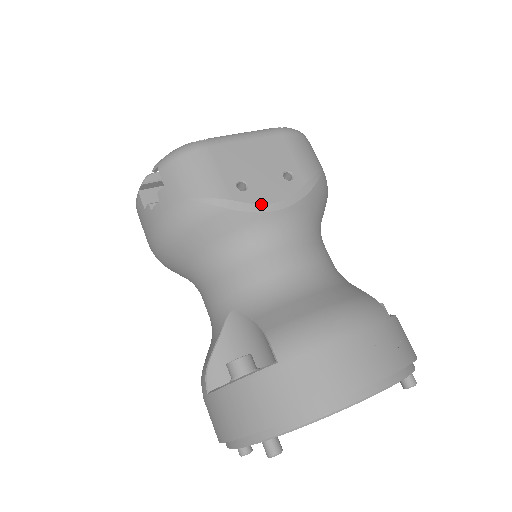
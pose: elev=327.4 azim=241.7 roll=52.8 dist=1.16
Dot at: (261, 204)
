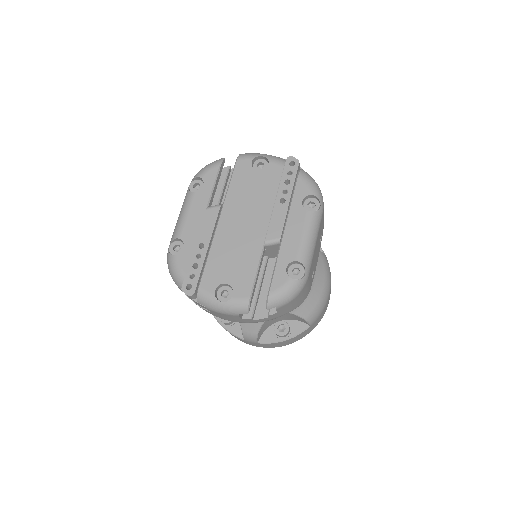
Dot at: occluded
